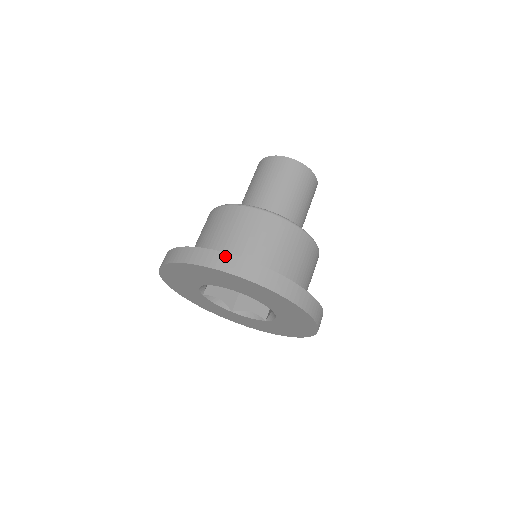
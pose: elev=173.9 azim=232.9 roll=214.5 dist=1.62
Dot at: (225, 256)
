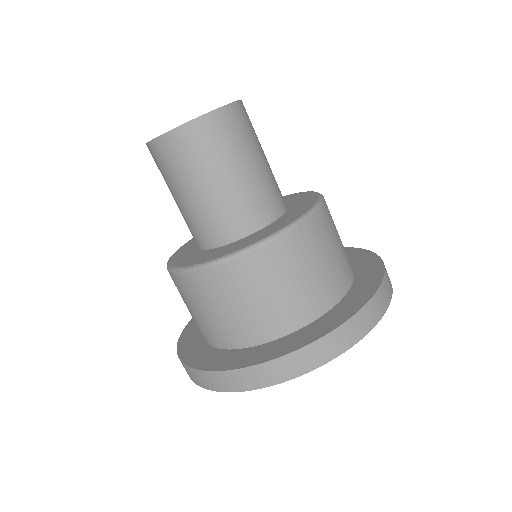
Dot at: (193, 372)
